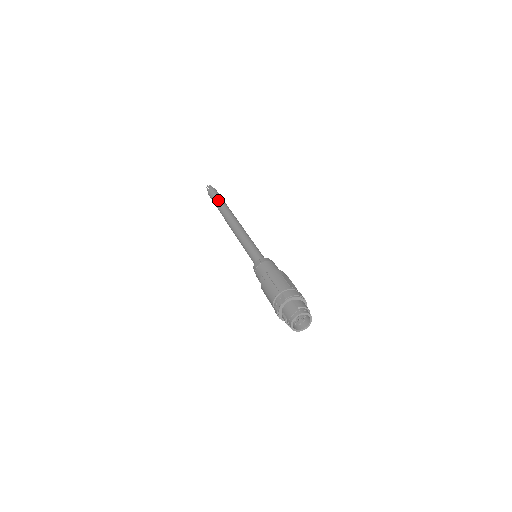
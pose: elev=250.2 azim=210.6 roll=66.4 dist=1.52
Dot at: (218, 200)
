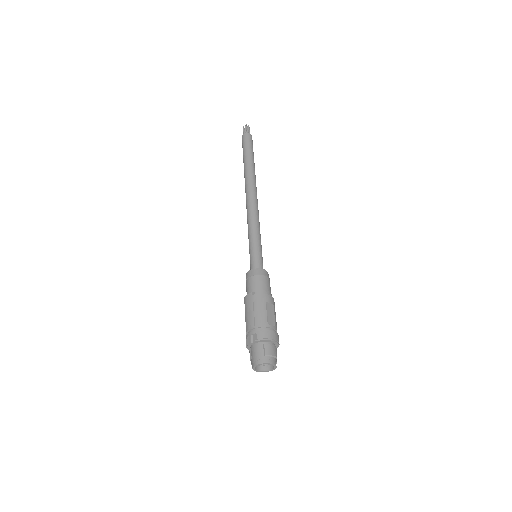
Dot at: (247, 156)
